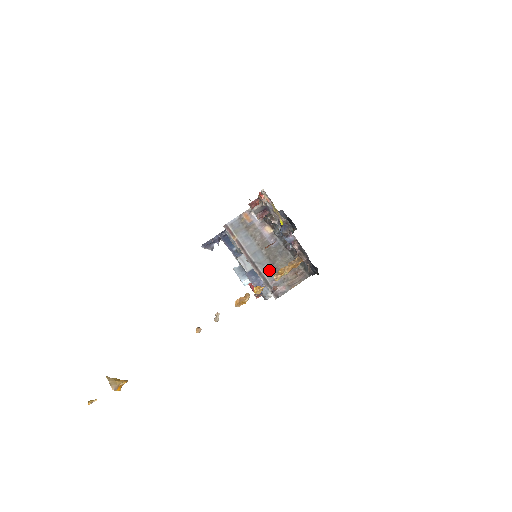
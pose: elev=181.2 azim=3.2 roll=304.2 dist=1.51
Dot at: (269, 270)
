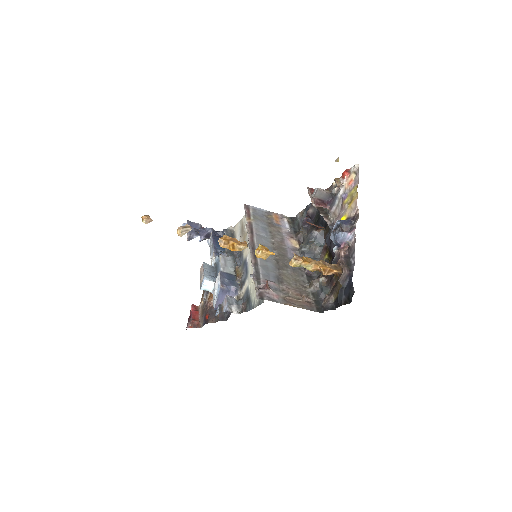
Dot at: (270, 269)
